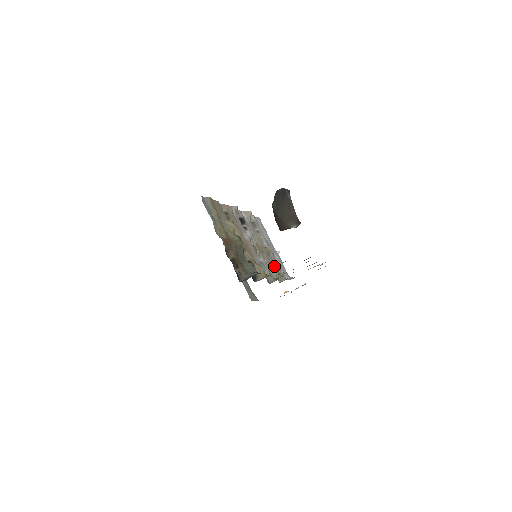
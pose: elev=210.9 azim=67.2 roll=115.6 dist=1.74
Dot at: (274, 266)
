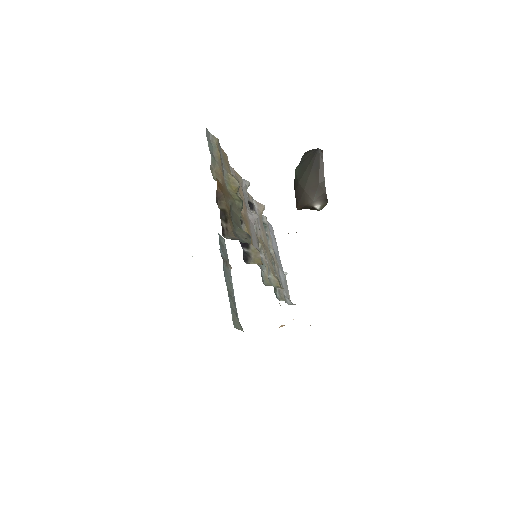
Dot at: occluded
